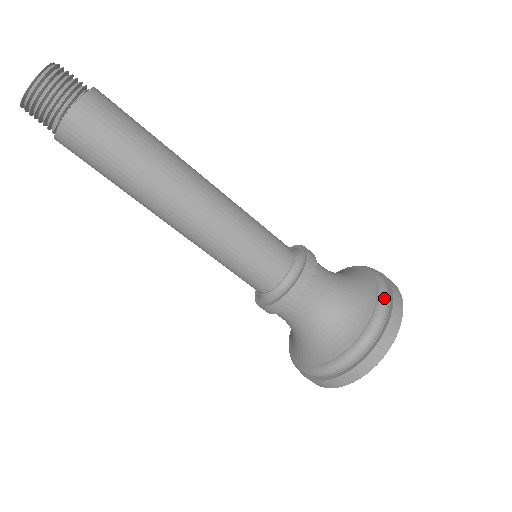
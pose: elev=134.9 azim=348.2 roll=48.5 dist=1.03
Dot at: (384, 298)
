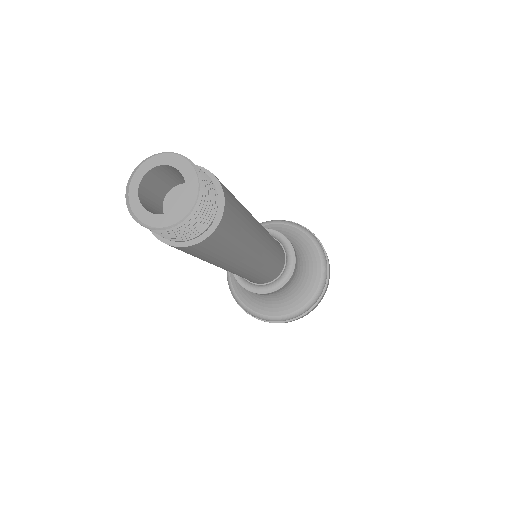
Dot at: (312, 234)
